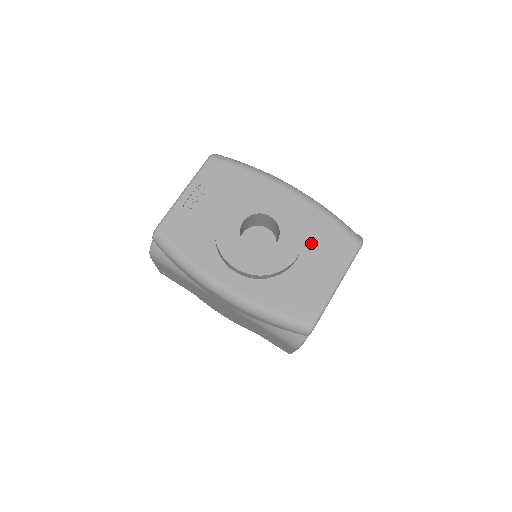
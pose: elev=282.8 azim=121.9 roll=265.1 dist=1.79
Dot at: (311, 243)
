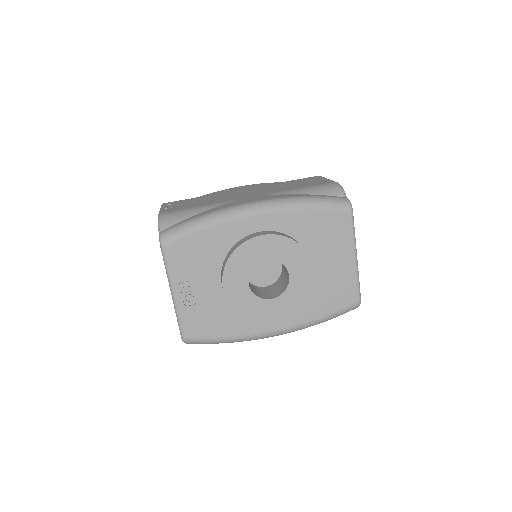
Dot at: (311, 244)
